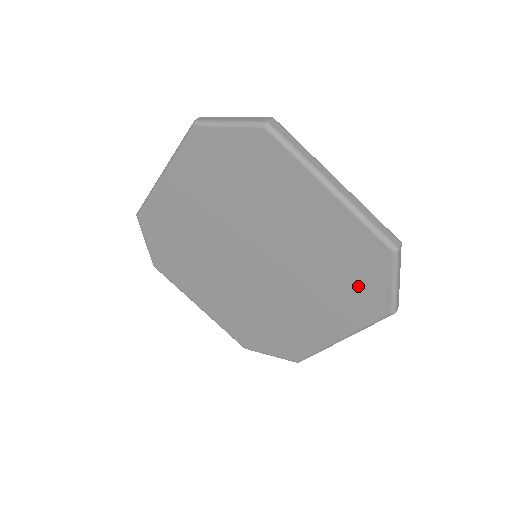
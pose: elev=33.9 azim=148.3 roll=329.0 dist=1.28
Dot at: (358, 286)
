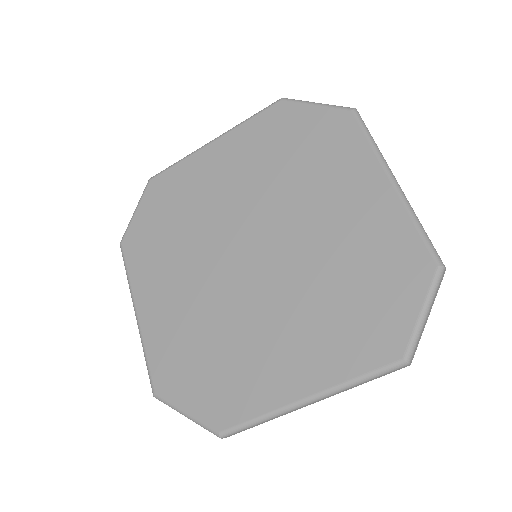
Dot at: (374, 308)
